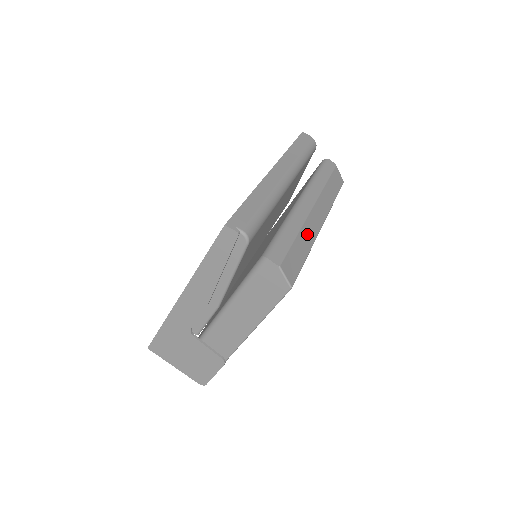
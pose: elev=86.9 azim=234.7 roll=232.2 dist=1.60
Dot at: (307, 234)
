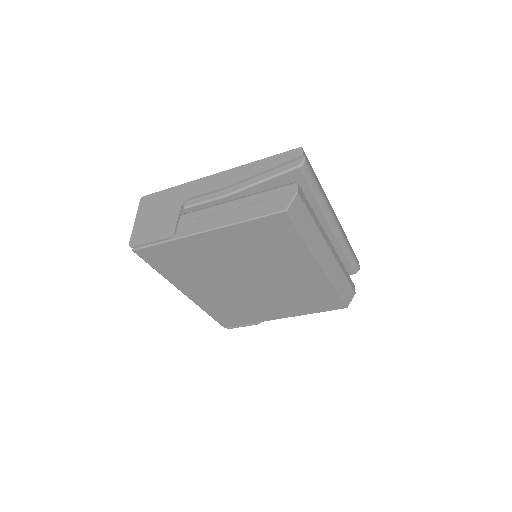
Dot at: (316, 239)
